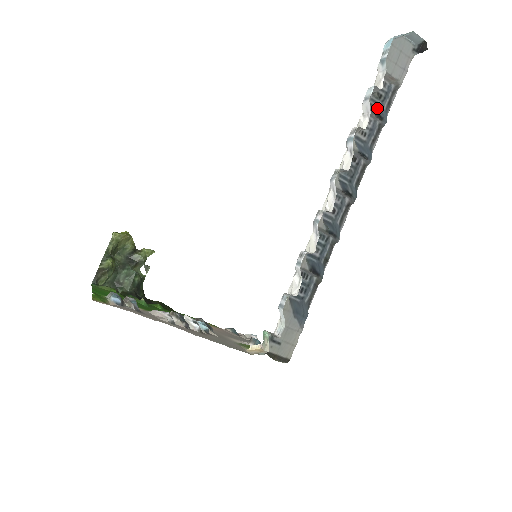
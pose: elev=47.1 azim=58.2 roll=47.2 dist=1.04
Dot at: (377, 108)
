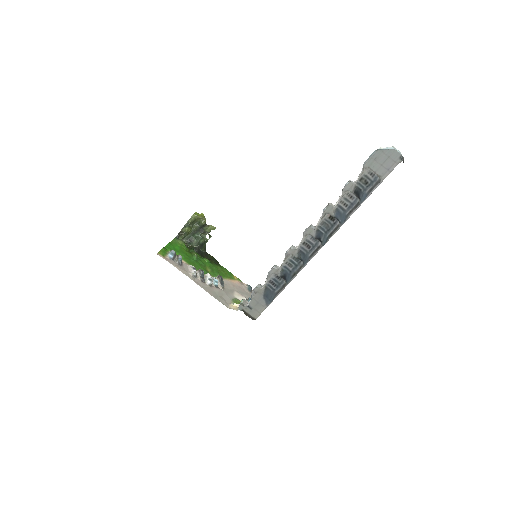
Dot at: (361, 190)
